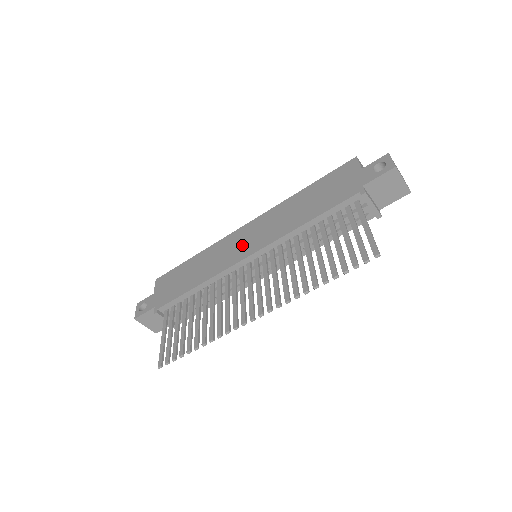
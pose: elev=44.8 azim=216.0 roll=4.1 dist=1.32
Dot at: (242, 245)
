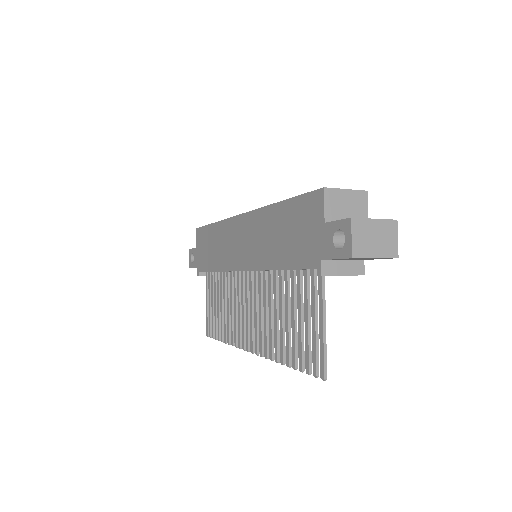
Dot at: (238, 248)
